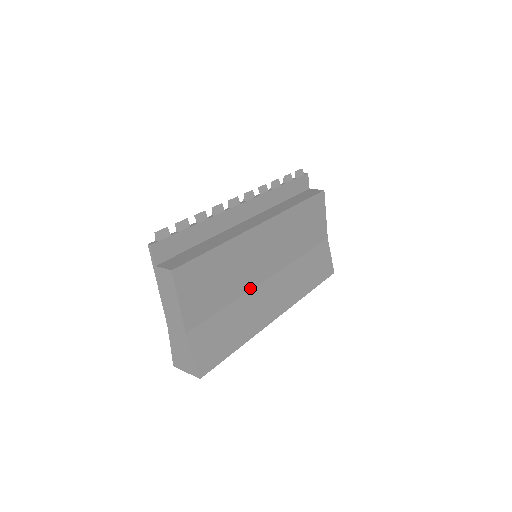
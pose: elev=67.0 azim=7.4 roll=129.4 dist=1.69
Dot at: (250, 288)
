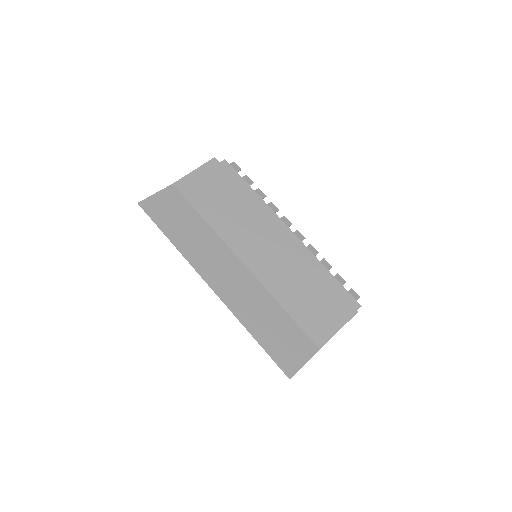
Dot at: (226, 241)
